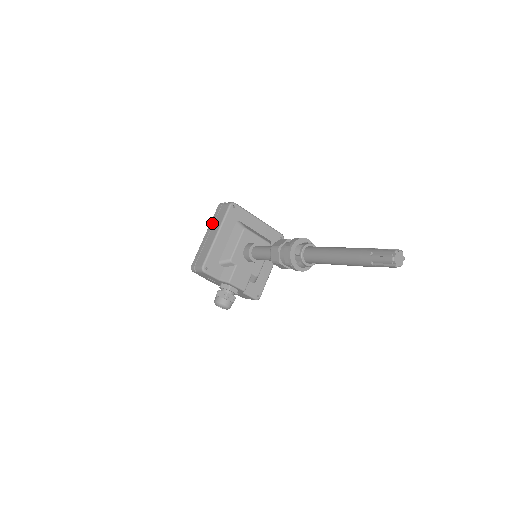
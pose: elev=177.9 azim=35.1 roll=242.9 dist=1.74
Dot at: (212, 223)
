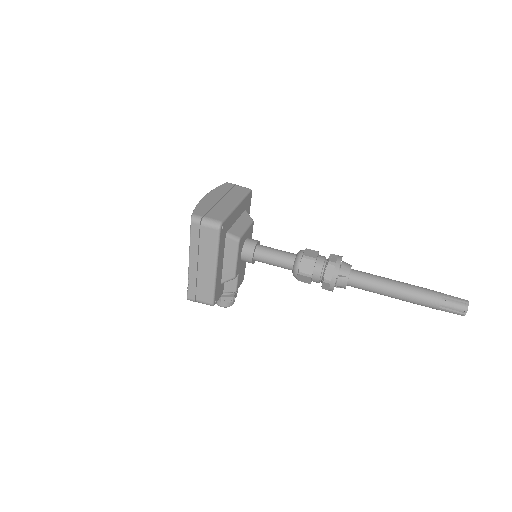
Dot at: (195, 249)
